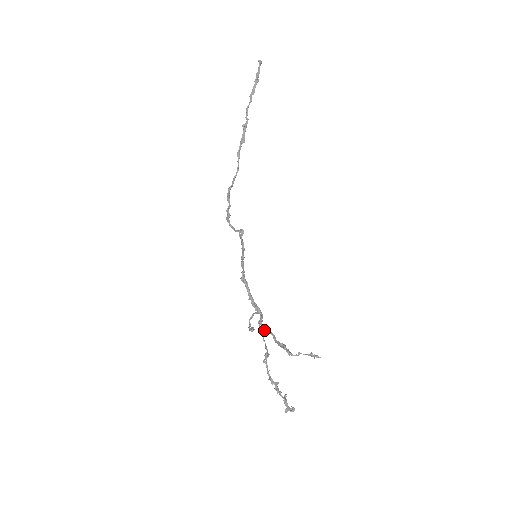
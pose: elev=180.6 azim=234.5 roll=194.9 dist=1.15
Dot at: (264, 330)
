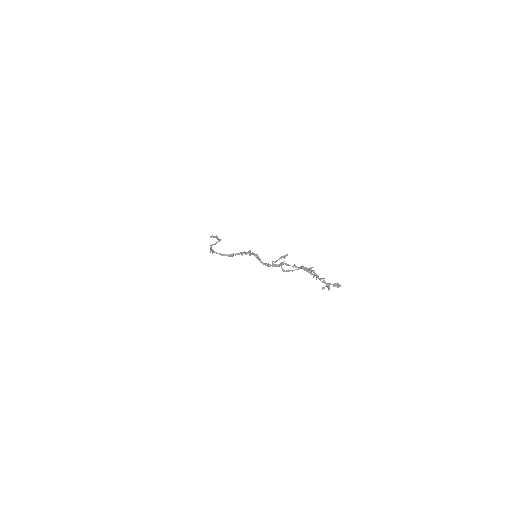
Dot at: (289, 265)
